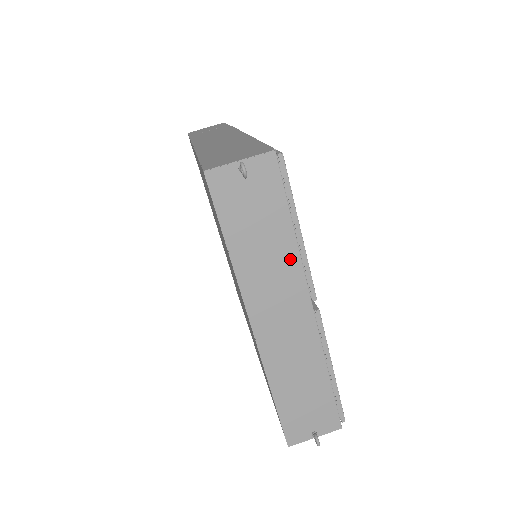
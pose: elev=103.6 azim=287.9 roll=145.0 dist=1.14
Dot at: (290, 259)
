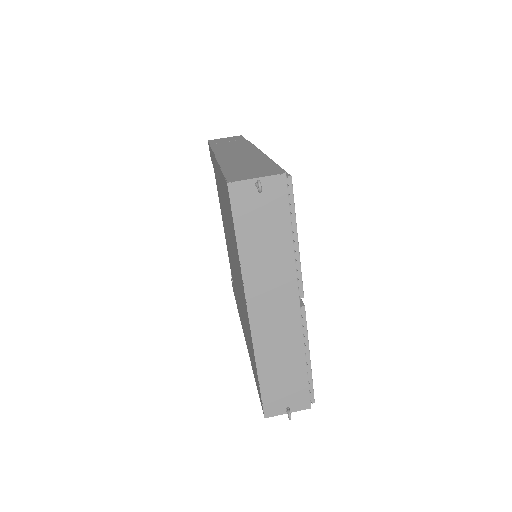
Dot at: (286, 261)
